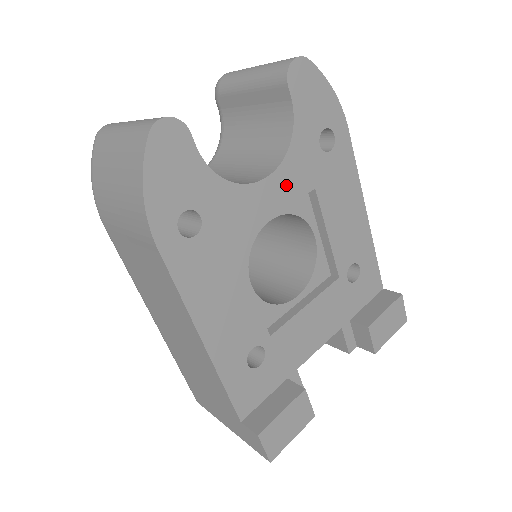
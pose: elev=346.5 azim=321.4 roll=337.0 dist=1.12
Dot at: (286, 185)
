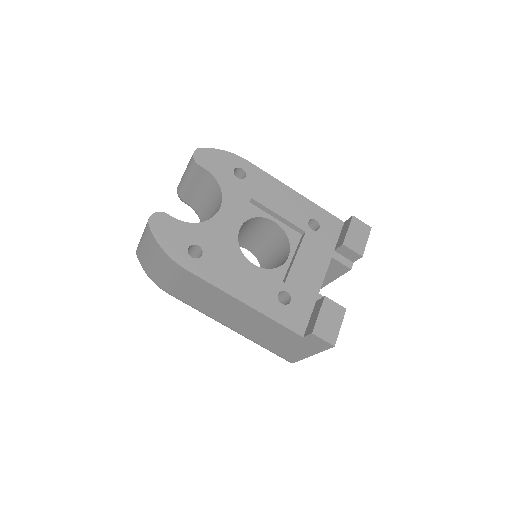
Dot at: (233, 206)
